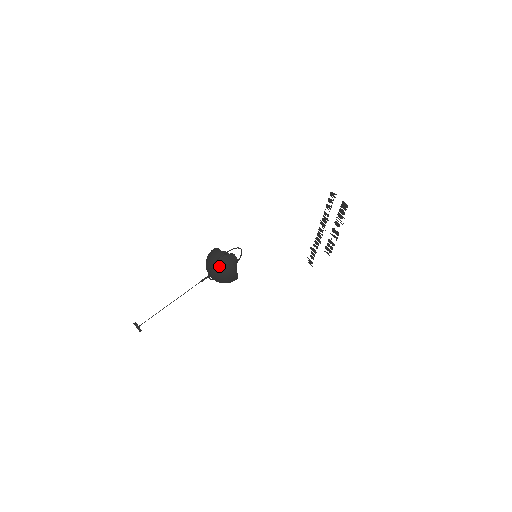
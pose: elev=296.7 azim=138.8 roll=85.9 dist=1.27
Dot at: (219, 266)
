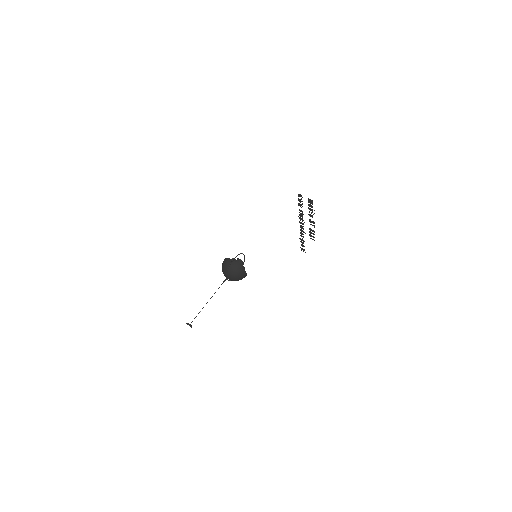
Dot at: (231, 270)
